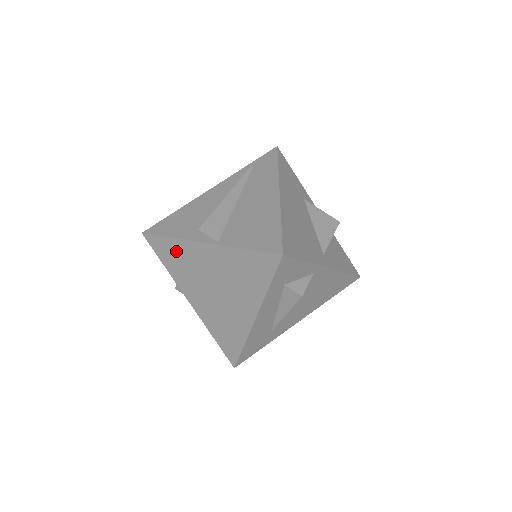
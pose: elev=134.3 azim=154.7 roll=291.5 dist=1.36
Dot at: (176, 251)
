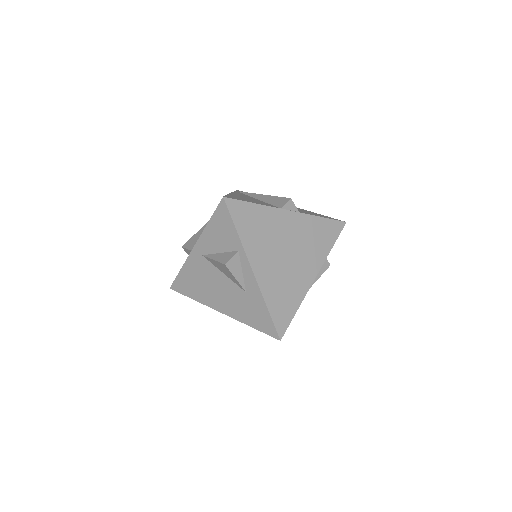
Dot at: (259, 217)
